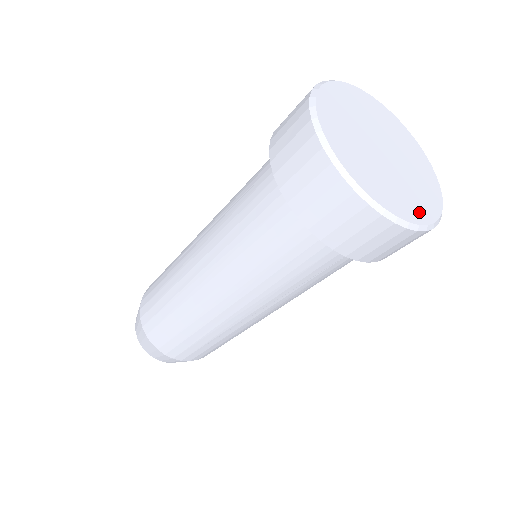
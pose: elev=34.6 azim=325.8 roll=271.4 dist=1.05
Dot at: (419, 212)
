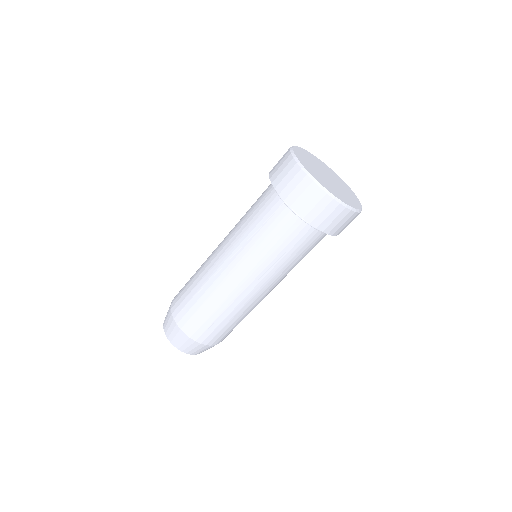
Dot at: (356, 201)
